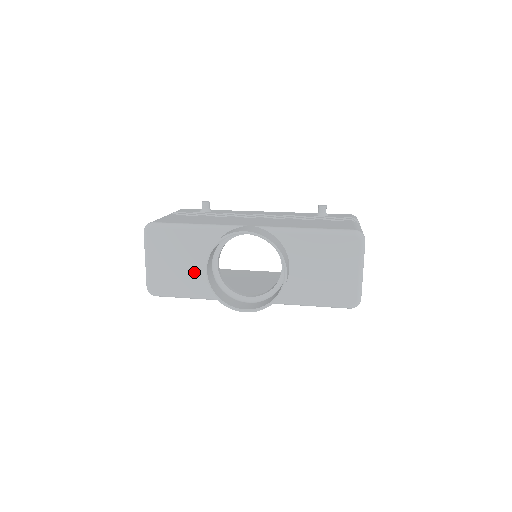
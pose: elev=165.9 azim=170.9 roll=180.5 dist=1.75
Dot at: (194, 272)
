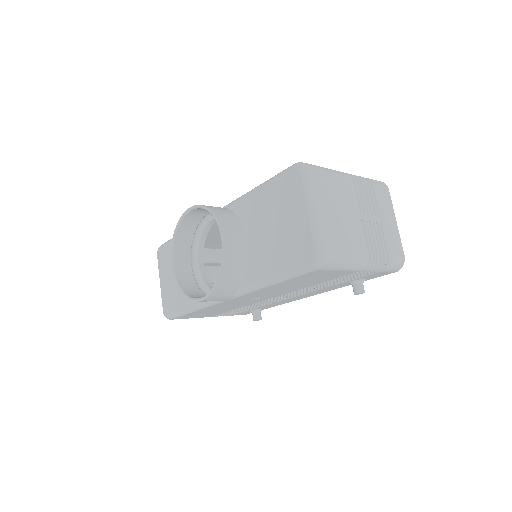
Dot at: occluded
